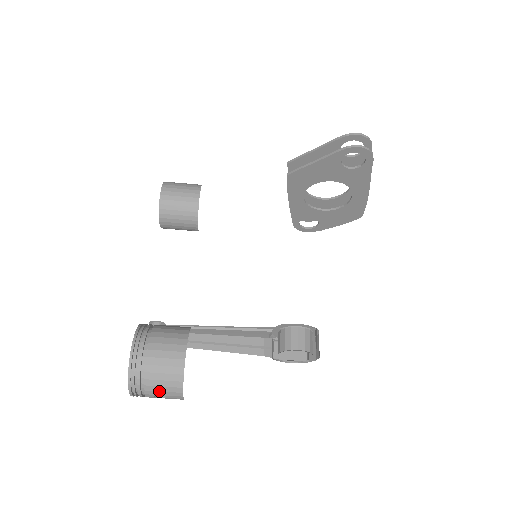
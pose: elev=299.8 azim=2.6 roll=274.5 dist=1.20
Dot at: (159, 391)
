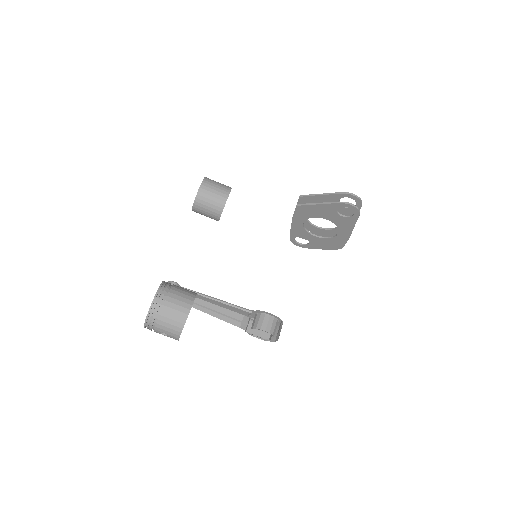
Dot at: (164, 330)
